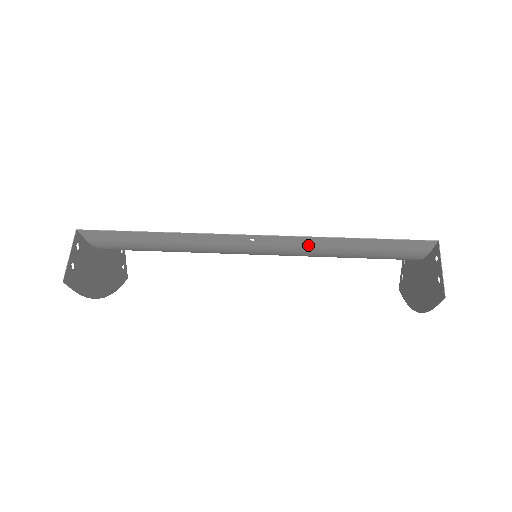
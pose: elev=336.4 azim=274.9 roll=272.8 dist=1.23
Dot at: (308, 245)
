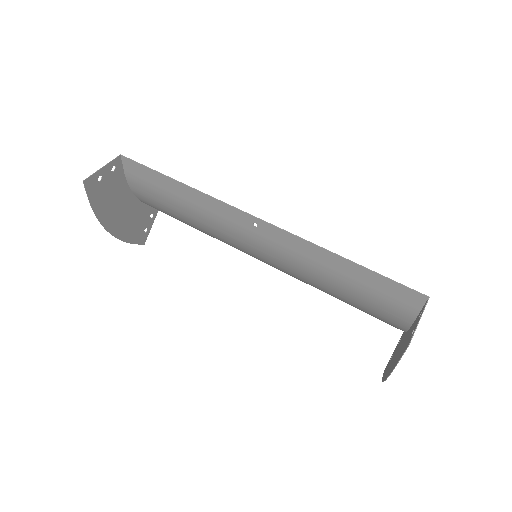
Dot at: (303, 253)
